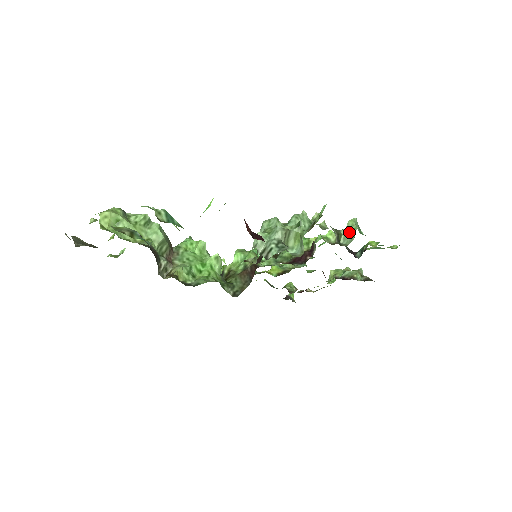
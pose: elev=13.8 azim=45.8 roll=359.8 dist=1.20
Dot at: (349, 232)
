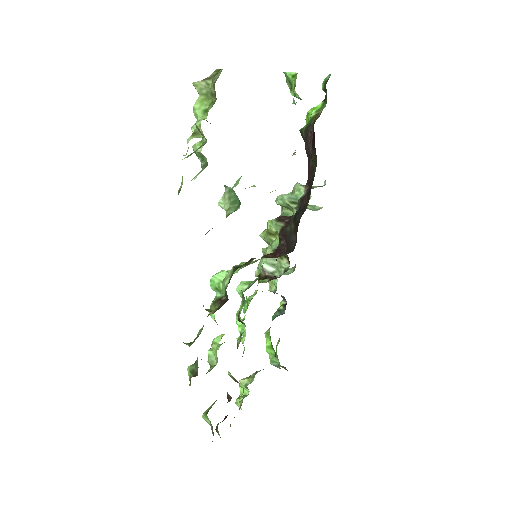
Dot at: occluded
